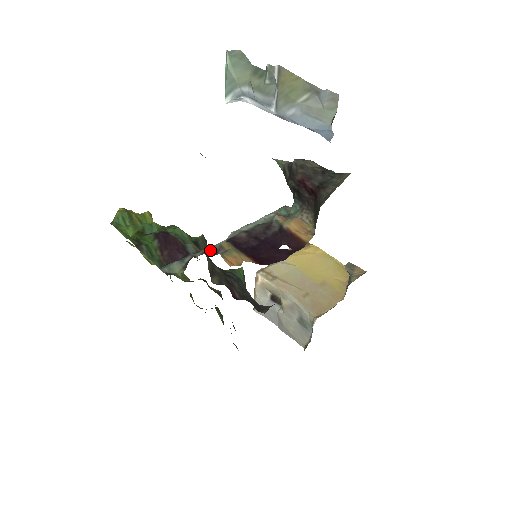
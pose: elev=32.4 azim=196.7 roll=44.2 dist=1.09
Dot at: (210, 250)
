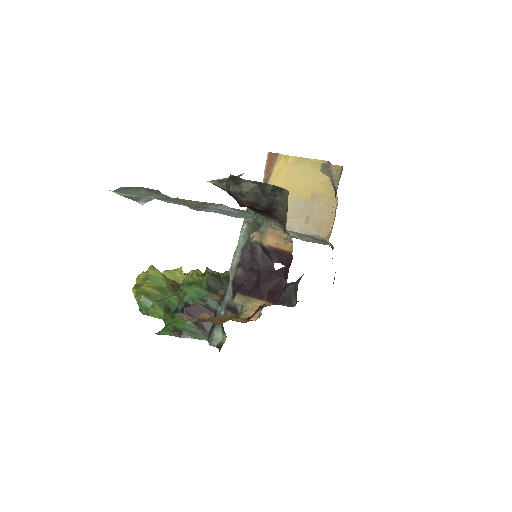
Dot at: (228, 302)
